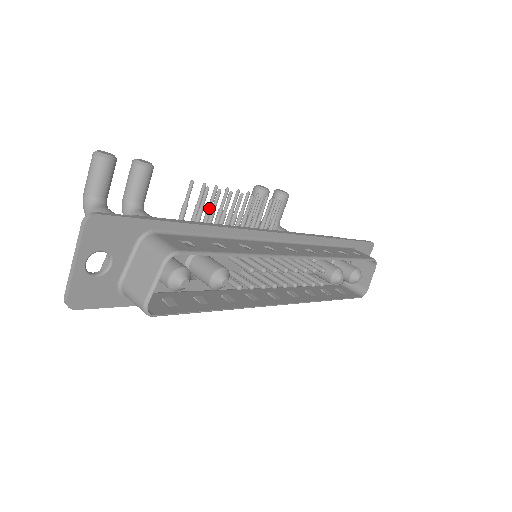
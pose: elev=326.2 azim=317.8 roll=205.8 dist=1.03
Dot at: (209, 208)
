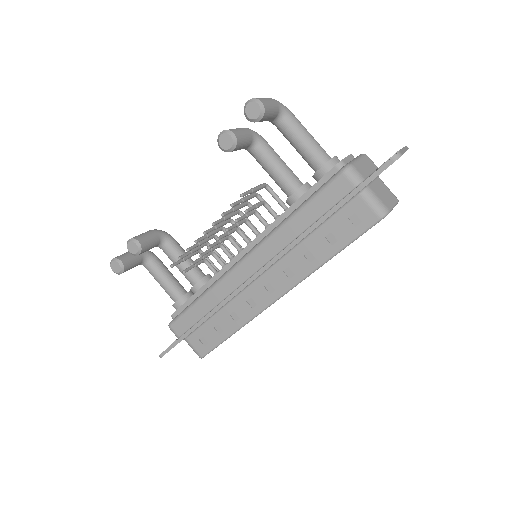
Dot at: occluded
